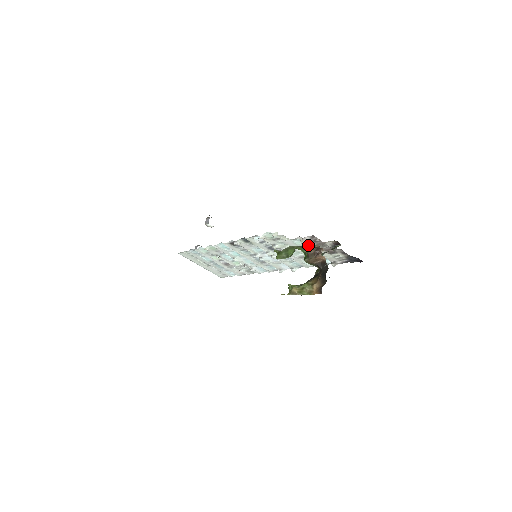
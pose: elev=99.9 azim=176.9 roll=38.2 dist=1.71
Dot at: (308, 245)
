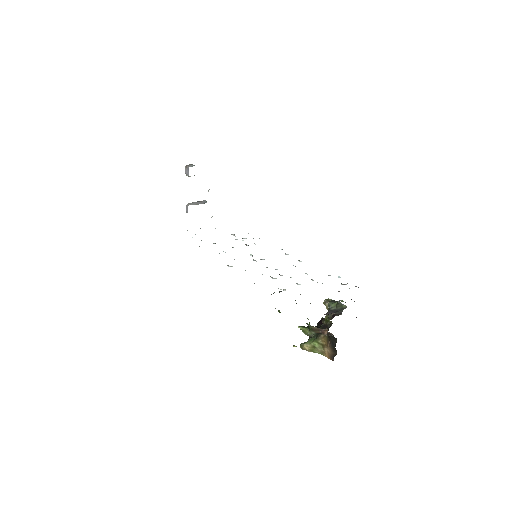
Dot at: occluded
